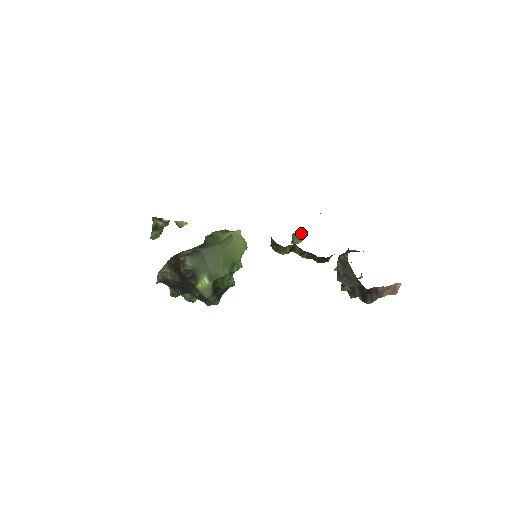
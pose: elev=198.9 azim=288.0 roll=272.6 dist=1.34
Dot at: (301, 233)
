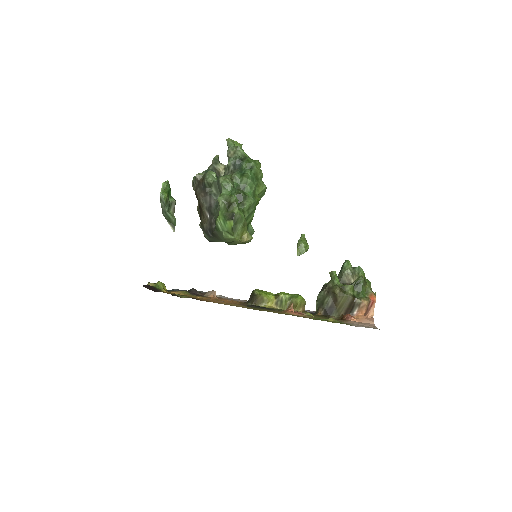
Dot at: occluded
